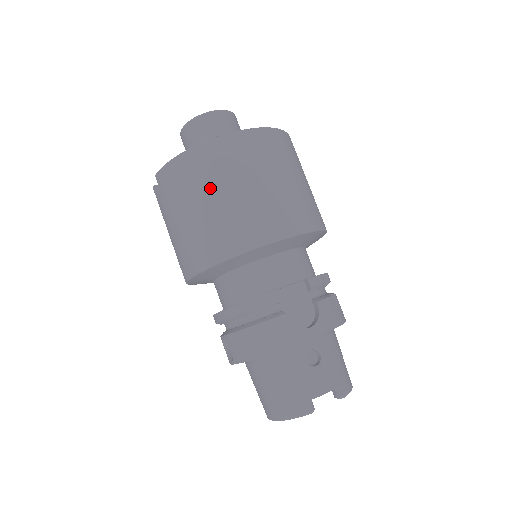
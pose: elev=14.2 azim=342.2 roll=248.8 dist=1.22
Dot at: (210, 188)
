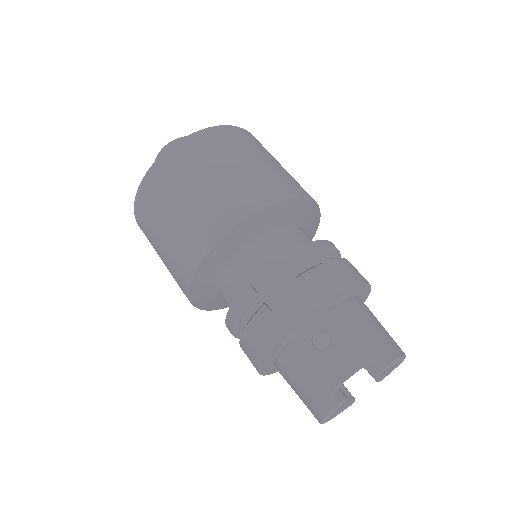
Dot at: (159, 217)
